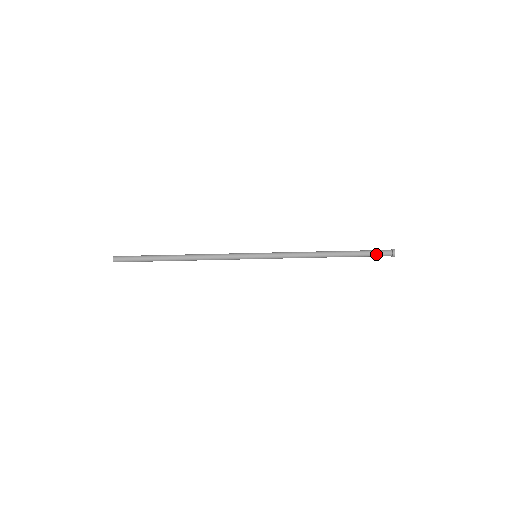
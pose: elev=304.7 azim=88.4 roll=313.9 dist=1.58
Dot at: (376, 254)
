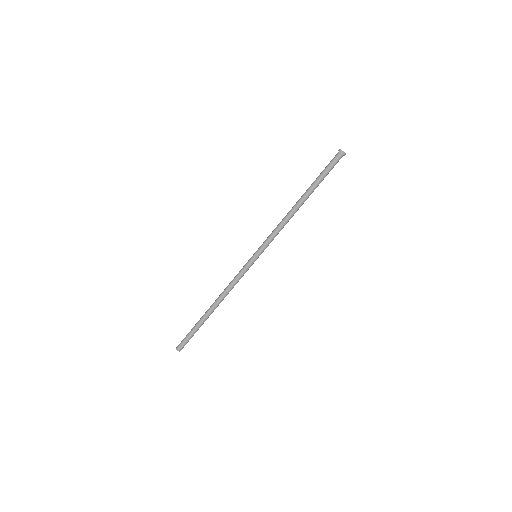
Dot at: occluded
